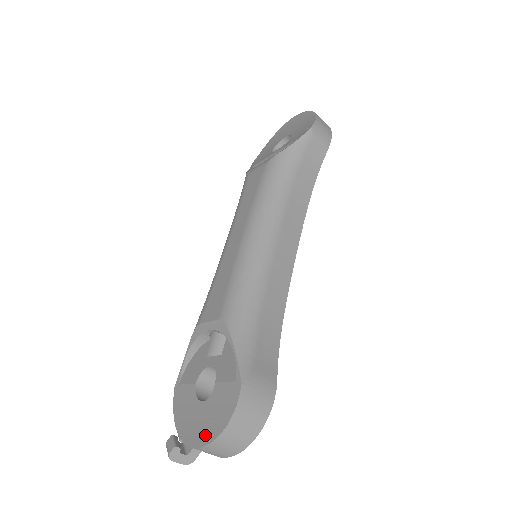
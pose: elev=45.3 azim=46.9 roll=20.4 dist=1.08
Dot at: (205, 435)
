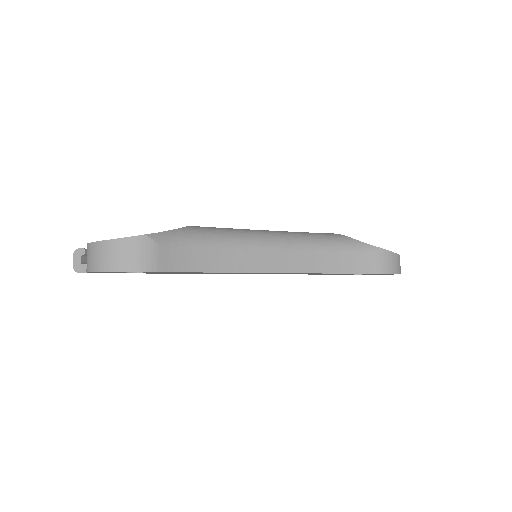
Dot at: occluded
